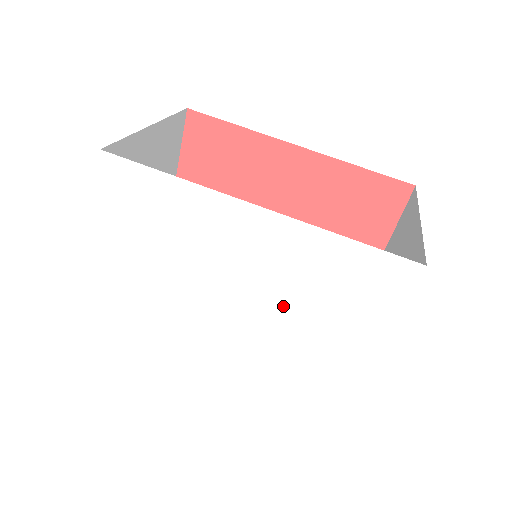
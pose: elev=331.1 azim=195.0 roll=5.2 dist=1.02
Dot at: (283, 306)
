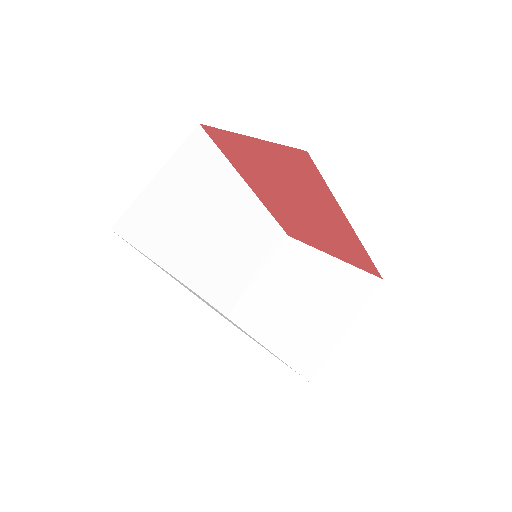
Dot at: occluded
